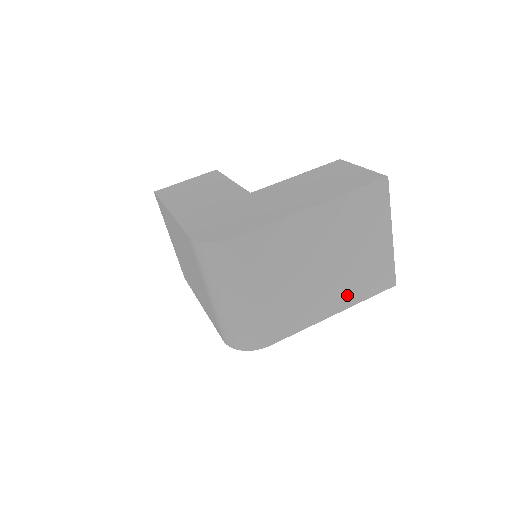
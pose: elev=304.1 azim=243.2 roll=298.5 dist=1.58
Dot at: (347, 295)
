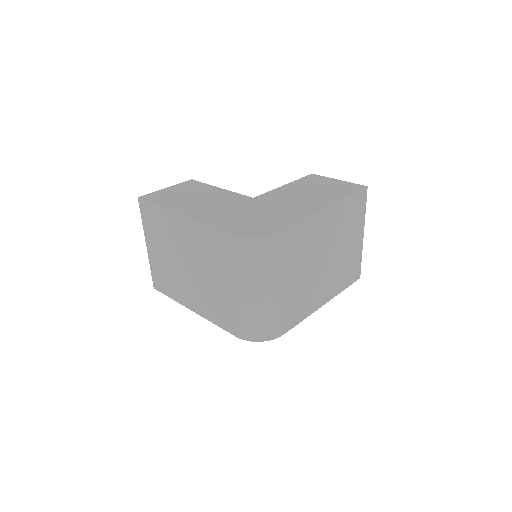
Dot at: (334, 286)
